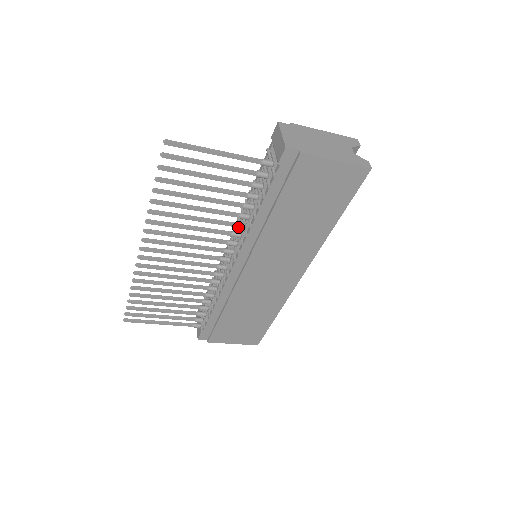
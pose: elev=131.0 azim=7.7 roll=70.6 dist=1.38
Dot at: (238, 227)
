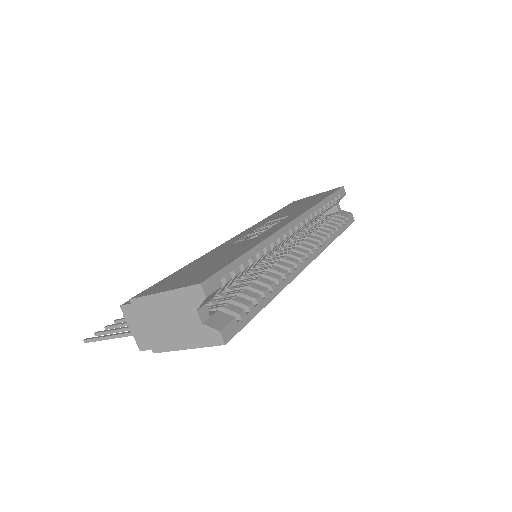
Dot at: occluded
